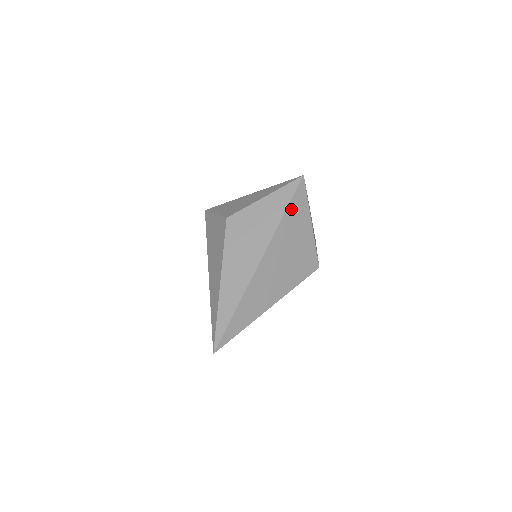
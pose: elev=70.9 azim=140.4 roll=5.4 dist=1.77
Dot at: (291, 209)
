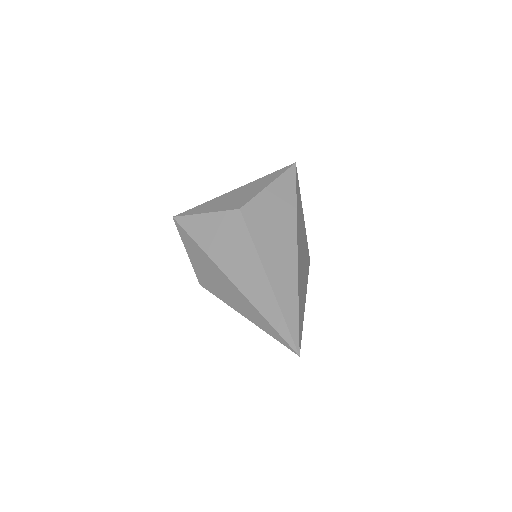
Dot at: (297, 195)
